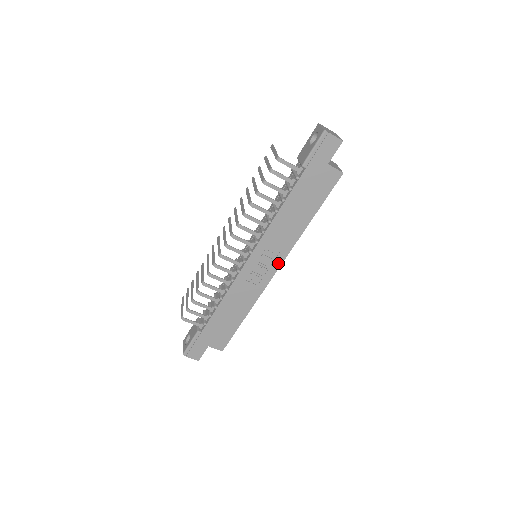
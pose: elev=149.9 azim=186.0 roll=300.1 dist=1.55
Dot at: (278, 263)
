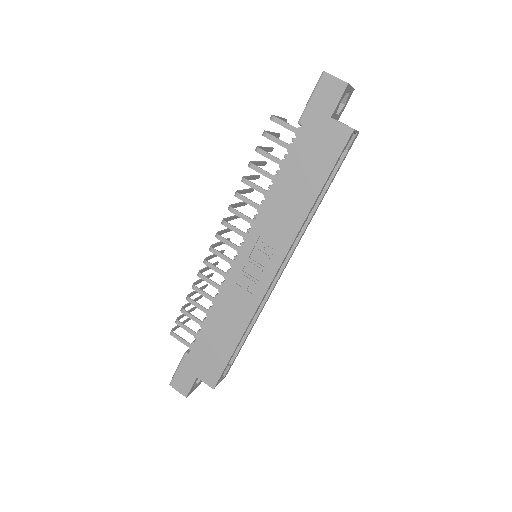
Dot at: (276, 263)
